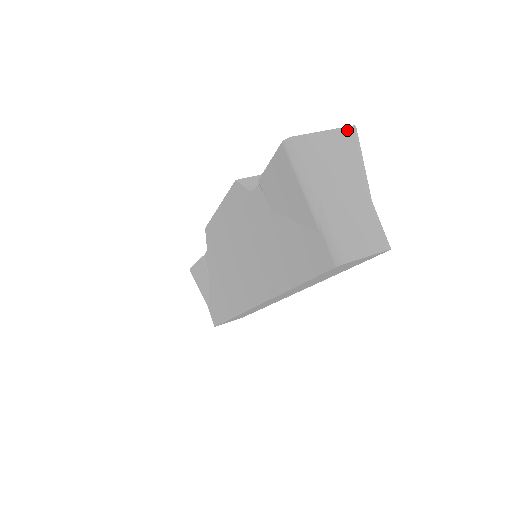
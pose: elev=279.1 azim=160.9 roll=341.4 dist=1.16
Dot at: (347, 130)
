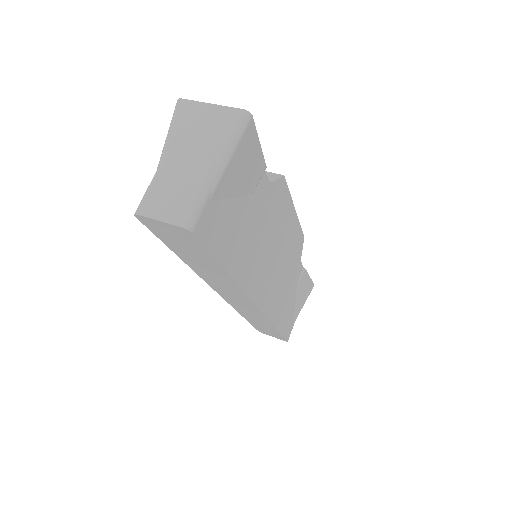
Dot at: (234, 111)
